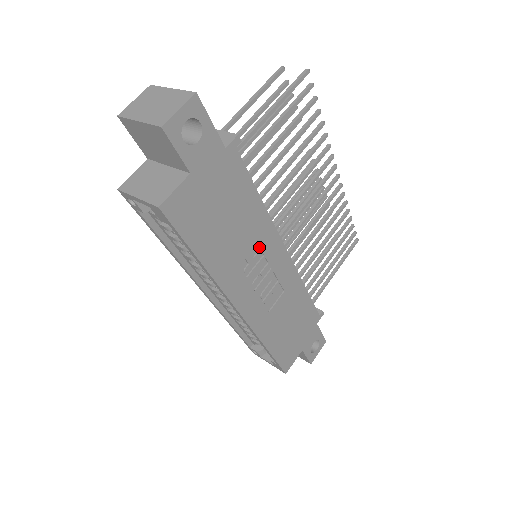
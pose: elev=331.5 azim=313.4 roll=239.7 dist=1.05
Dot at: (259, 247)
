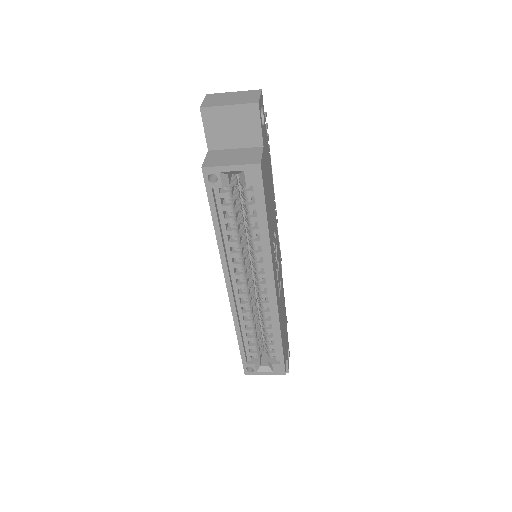
Dot at: (275, 233)
